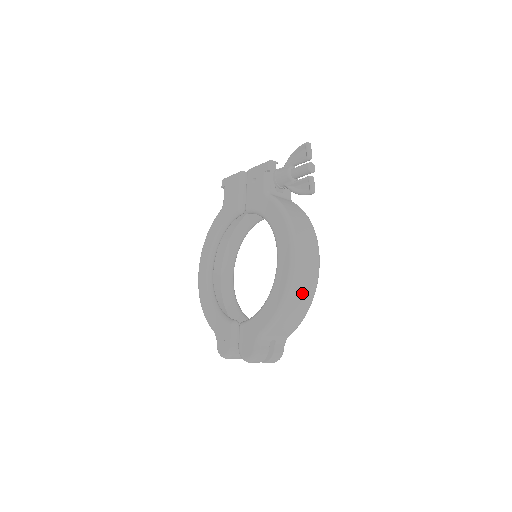
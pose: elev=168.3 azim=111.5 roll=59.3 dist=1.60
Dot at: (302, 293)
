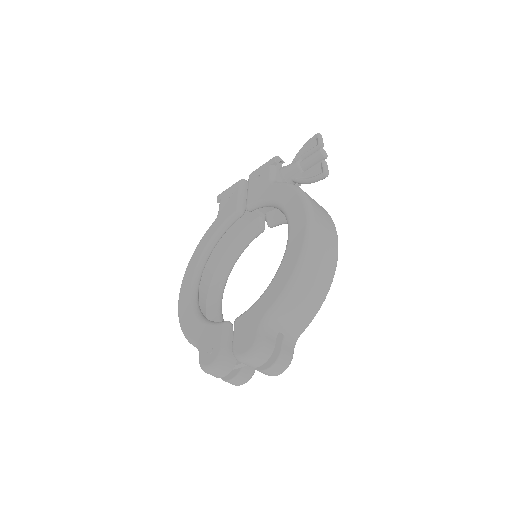
Dot at: (320, 265)
